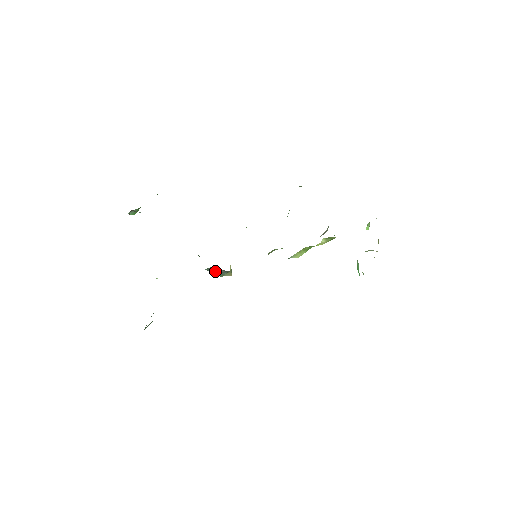
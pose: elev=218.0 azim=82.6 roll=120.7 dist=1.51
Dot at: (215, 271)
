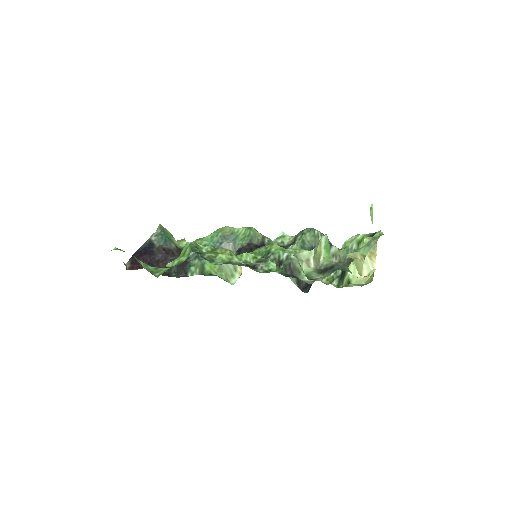
Dot at: occluded
